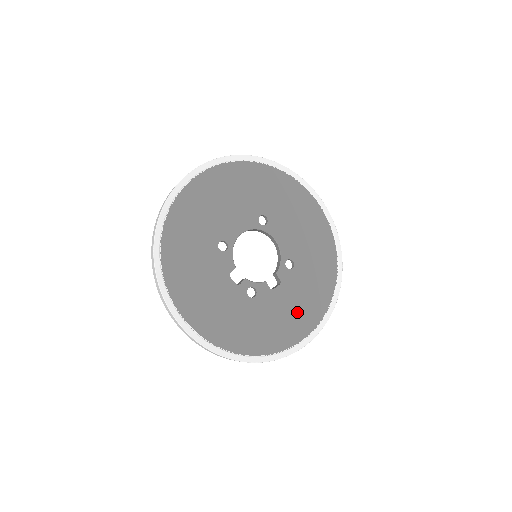
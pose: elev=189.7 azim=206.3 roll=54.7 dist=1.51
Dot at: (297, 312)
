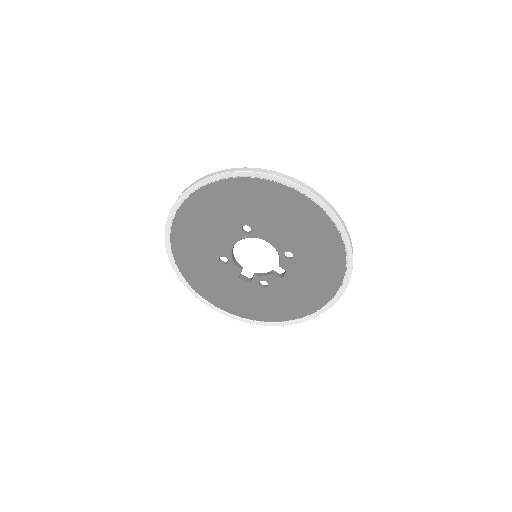
Dot at: (311, 288)
